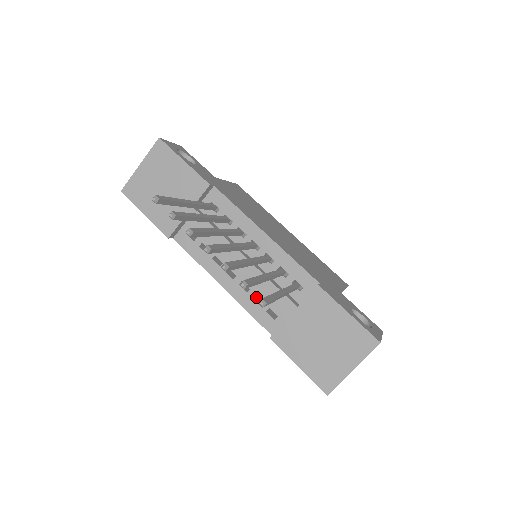
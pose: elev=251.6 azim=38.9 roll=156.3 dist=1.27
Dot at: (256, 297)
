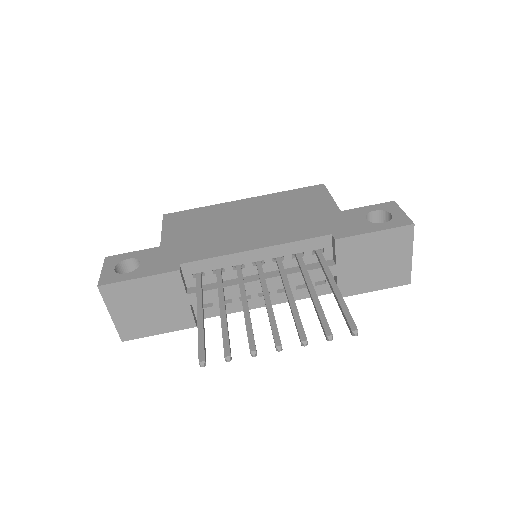
Dot at: occluded
